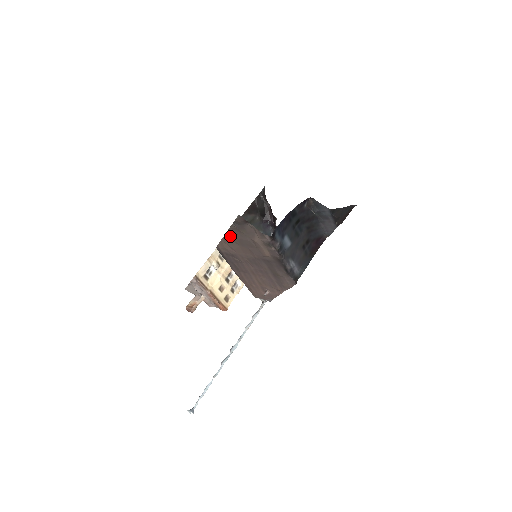
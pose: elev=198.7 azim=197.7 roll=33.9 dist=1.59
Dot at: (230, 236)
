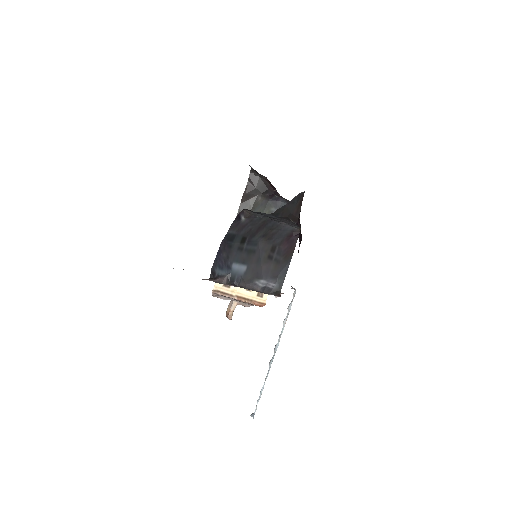
Dot at: occluded
